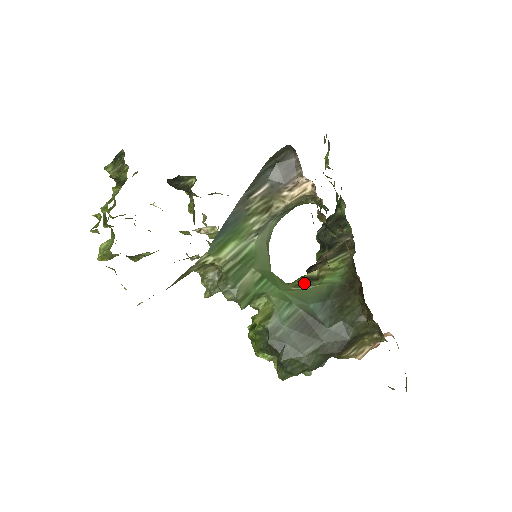
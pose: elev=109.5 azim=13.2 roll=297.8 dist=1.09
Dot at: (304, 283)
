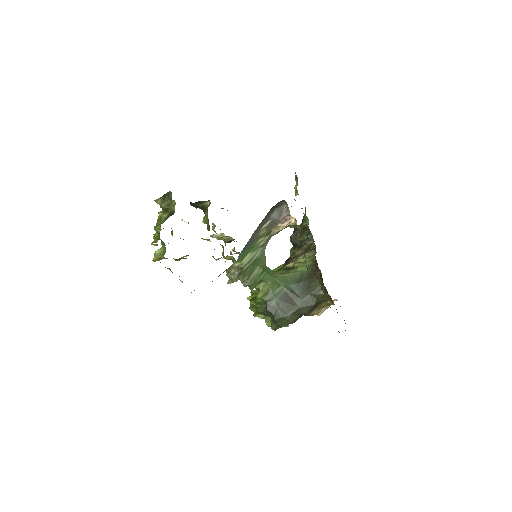
Dot at: (285, 271)
